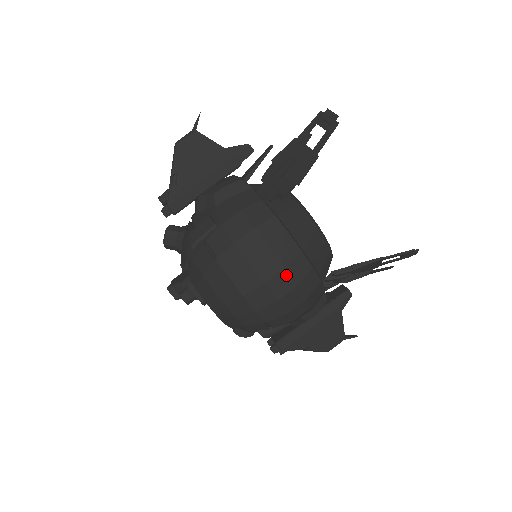
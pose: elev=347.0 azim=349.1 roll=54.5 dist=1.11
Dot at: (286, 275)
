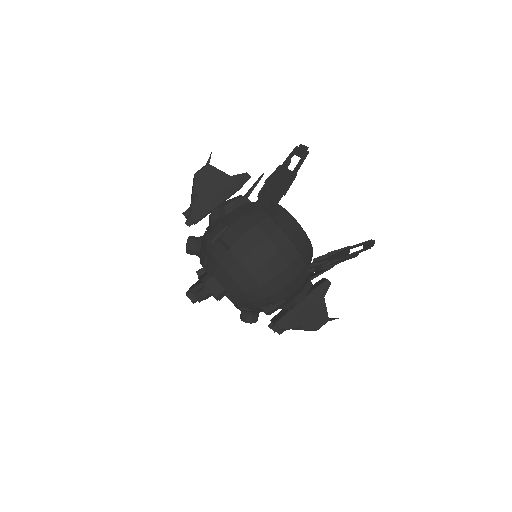
Dot at: (280, 257)
